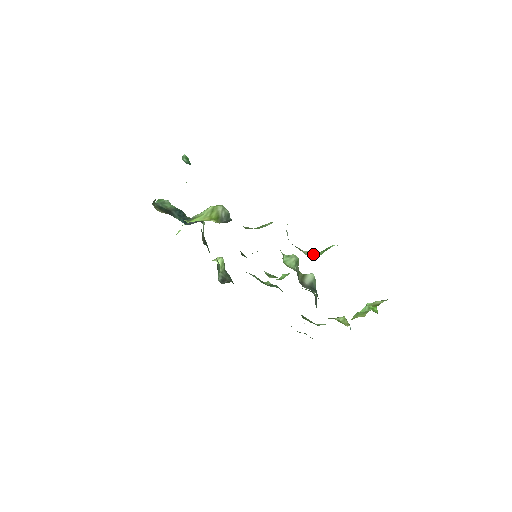
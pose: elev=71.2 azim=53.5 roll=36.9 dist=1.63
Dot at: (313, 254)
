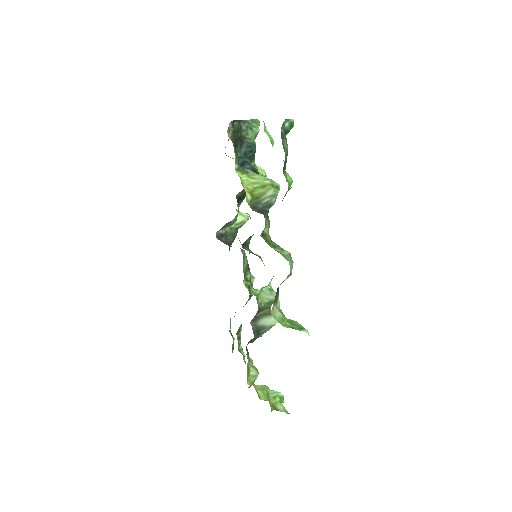
Dot at: (278, 319)
